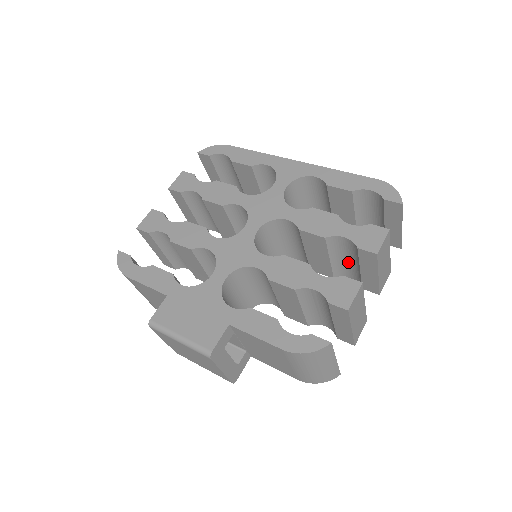
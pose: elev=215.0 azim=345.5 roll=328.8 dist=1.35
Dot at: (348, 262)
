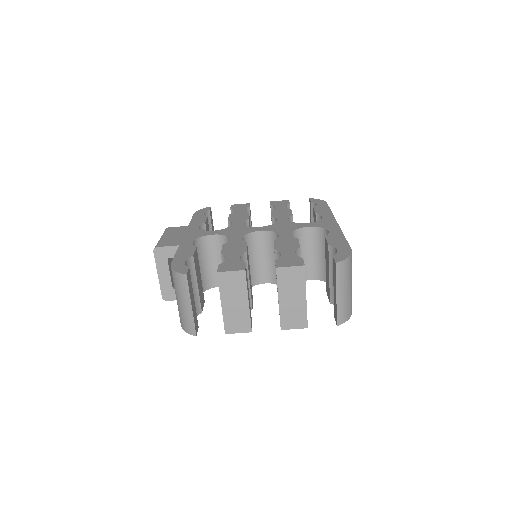
Dot at: occluded
